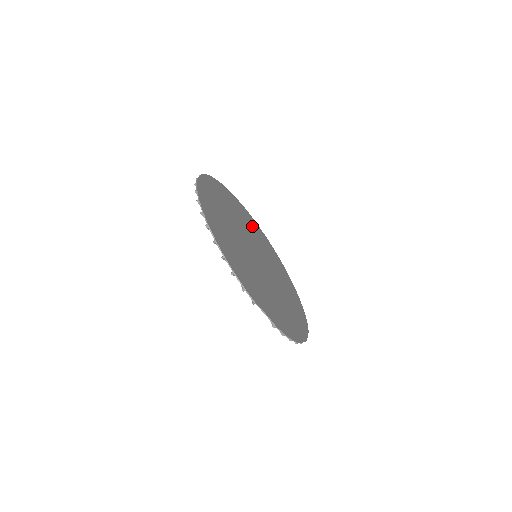
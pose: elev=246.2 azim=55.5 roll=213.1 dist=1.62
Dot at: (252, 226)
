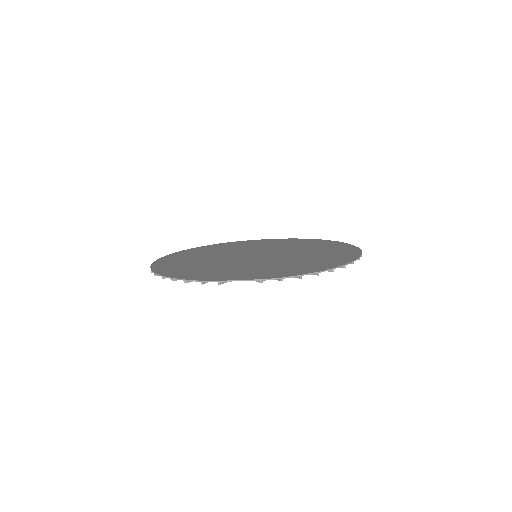
Dot at: occluded
